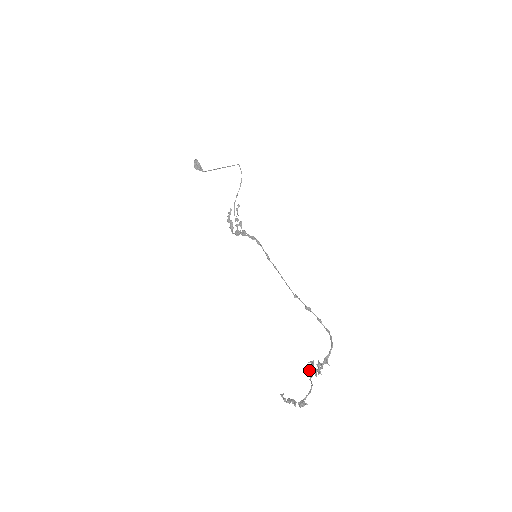
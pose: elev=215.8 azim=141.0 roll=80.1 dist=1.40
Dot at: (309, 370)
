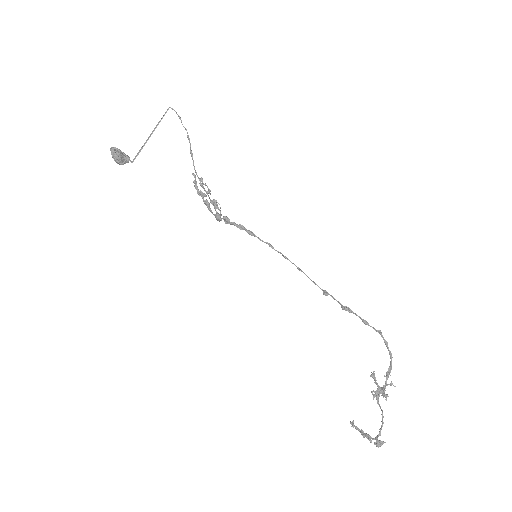
Dot at: occluded
